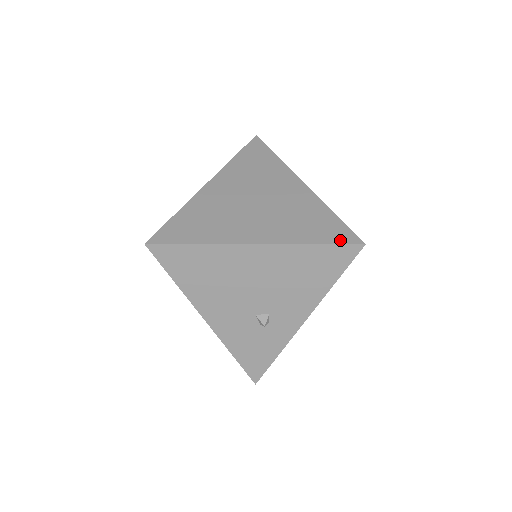
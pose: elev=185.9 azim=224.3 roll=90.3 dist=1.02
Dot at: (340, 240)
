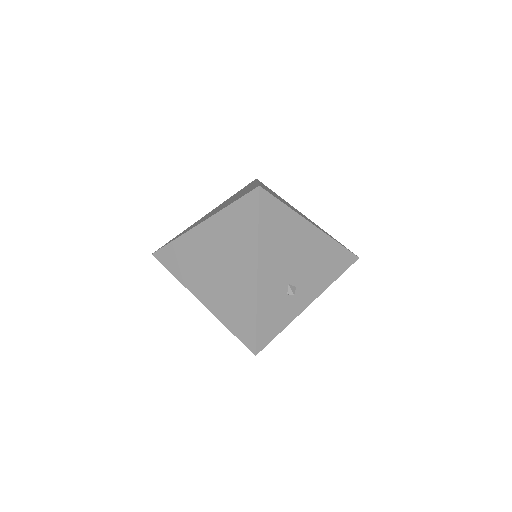
Dot at: (348, 249)
